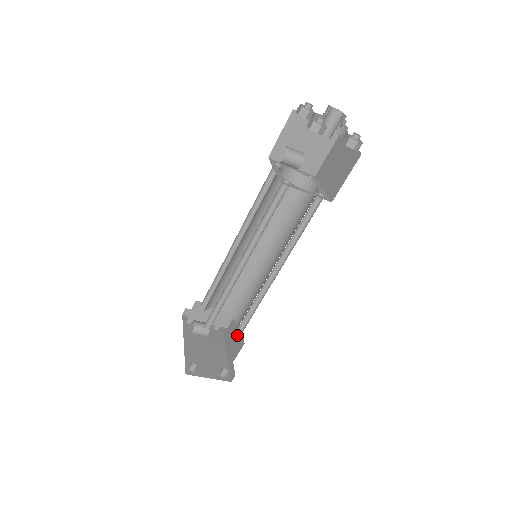
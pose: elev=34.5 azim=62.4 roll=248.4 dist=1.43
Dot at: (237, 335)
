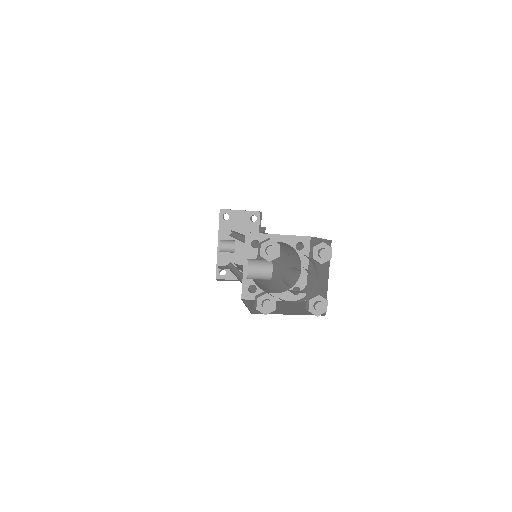
Dot at: occluded
